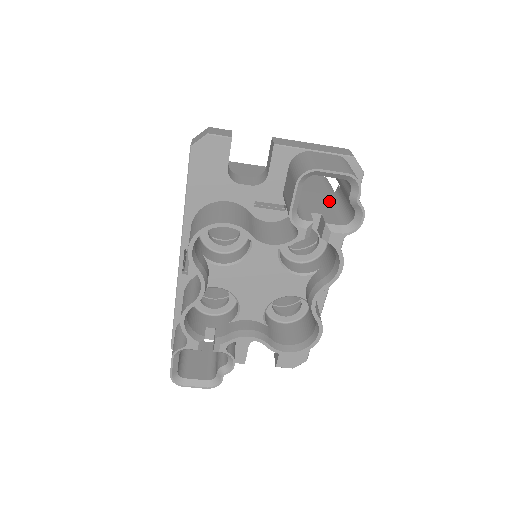
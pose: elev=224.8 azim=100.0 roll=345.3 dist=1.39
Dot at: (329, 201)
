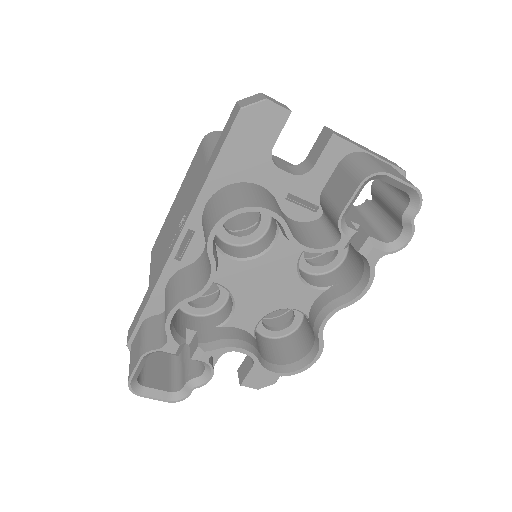
Dot at: (359, 213)
